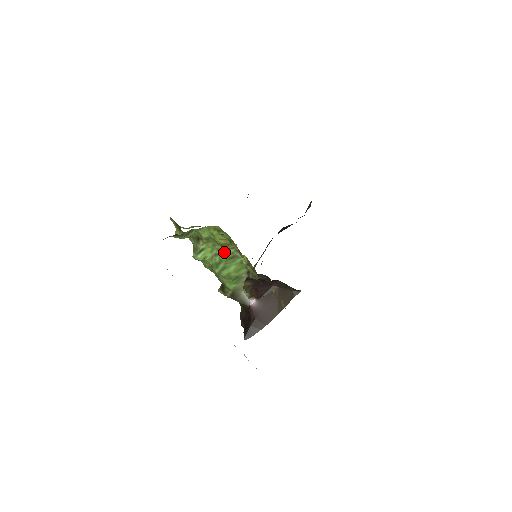
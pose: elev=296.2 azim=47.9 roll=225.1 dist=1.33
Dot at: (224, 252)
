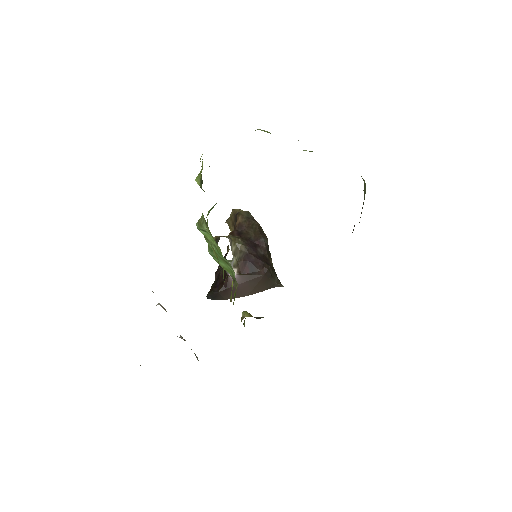
Dot at: (221, 254)
